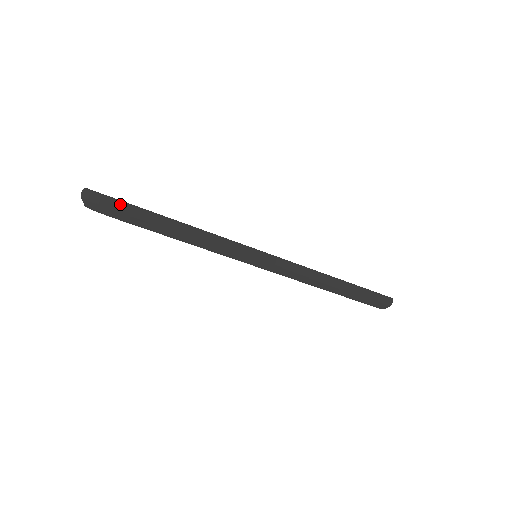
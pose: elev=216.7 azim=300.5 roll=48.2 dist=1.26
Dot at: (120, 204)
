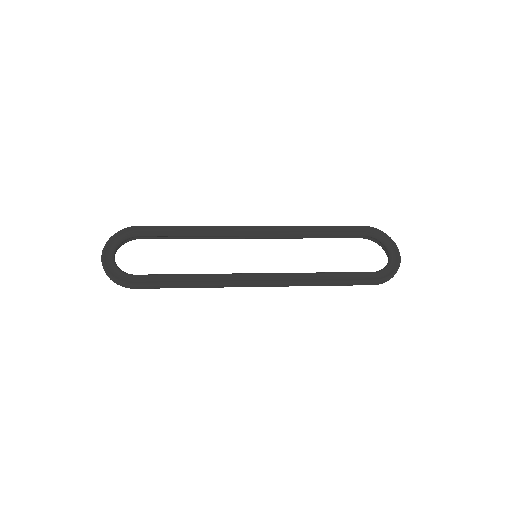
Dot at: (125, 286)
